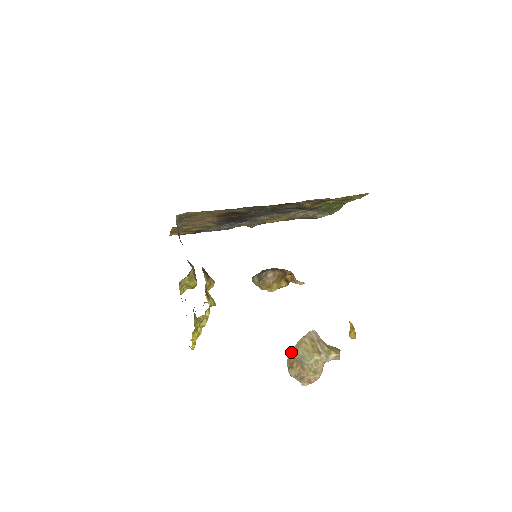
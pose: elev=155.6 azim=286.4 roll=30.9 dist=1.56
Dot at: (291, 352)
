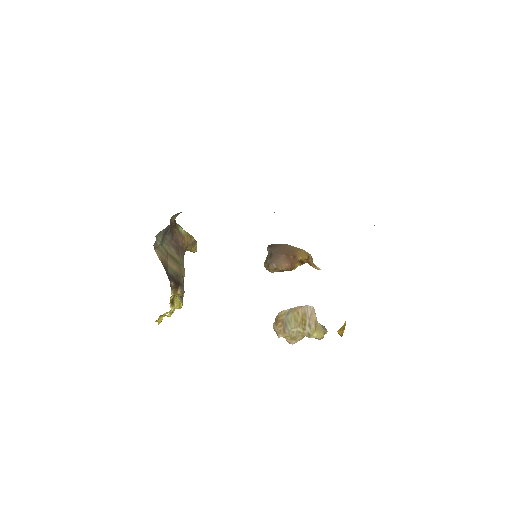
Dot at: (283, 312)
